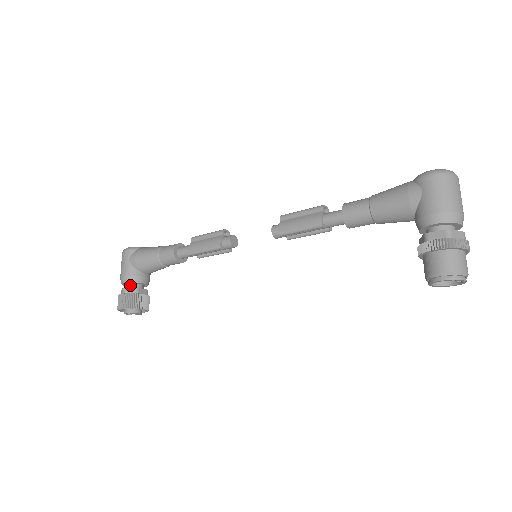
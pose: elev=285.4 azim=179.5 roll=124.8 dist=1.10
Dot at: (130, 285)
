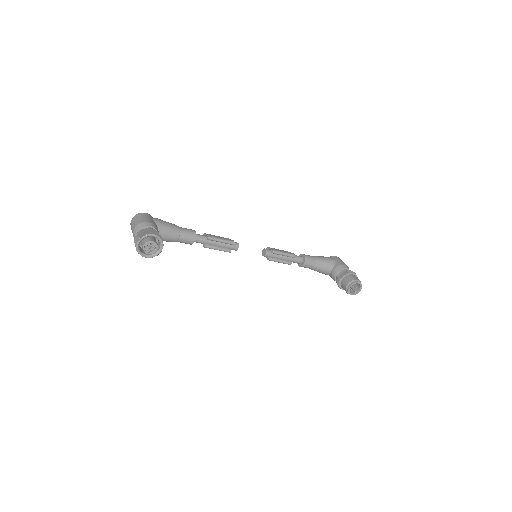
Dot at: occluded
